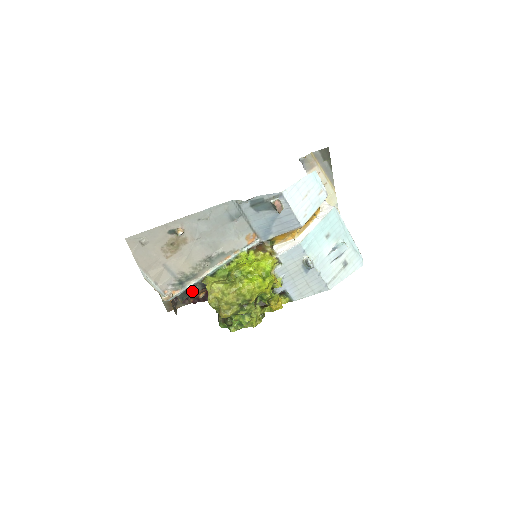
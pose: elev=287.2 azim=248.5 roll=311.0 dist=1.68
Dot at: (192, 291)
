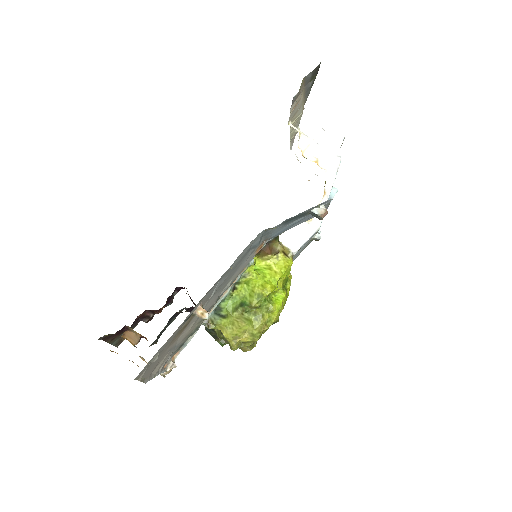
Dot at: occluded
